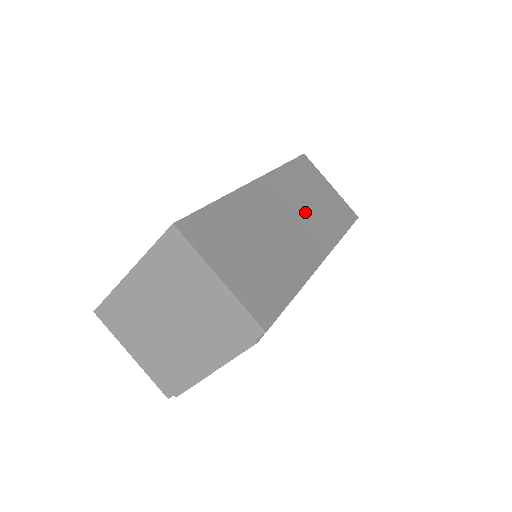
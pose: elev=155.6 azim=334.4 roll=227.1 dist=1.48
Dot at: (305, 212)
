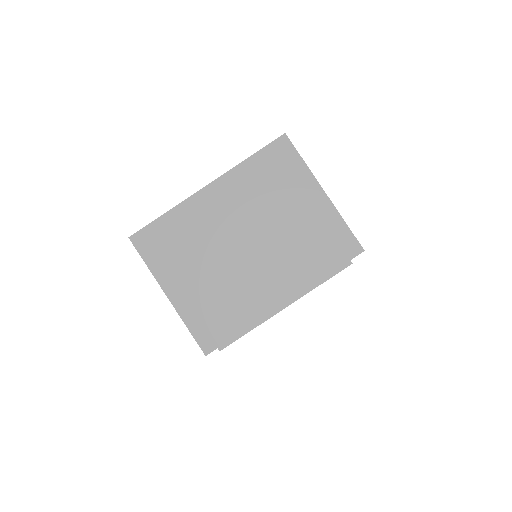
Dot at: occluded
